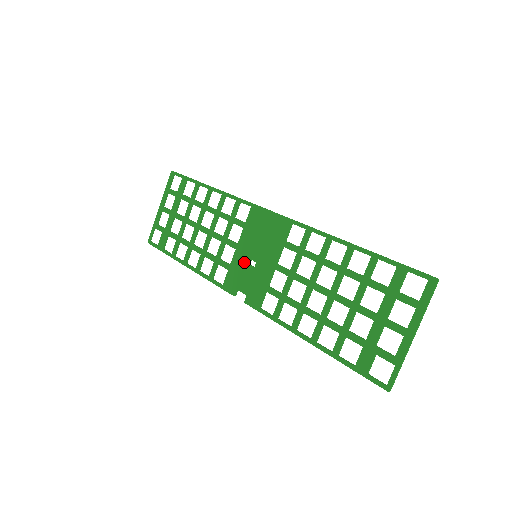
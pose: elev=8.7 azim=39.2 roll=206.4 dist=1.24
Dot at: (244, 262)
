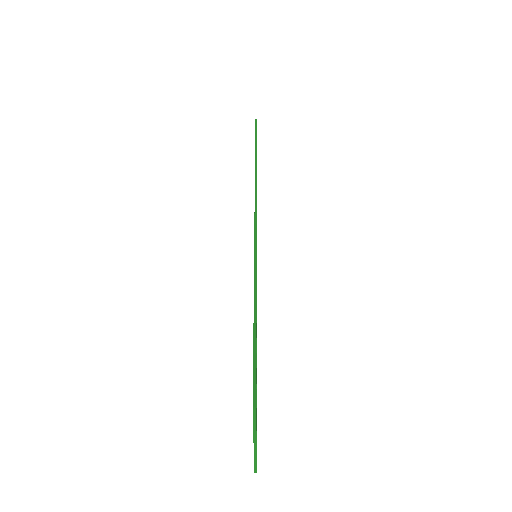
Dot at: occluded
